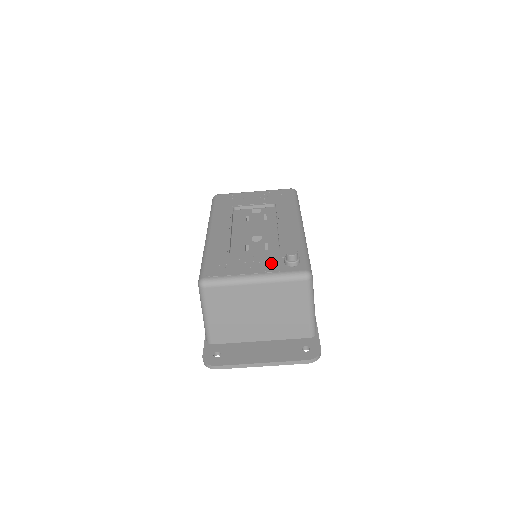
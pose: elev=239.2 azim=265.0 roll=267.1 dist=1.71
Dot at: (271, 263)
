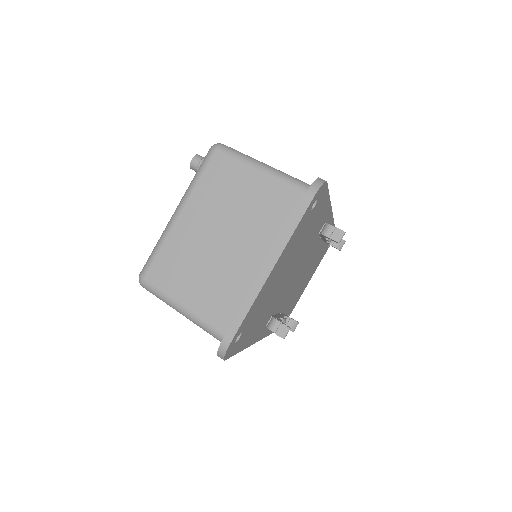
Dot at: occluded
